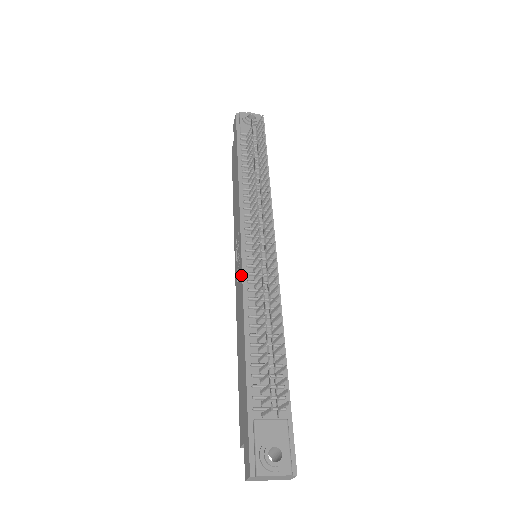
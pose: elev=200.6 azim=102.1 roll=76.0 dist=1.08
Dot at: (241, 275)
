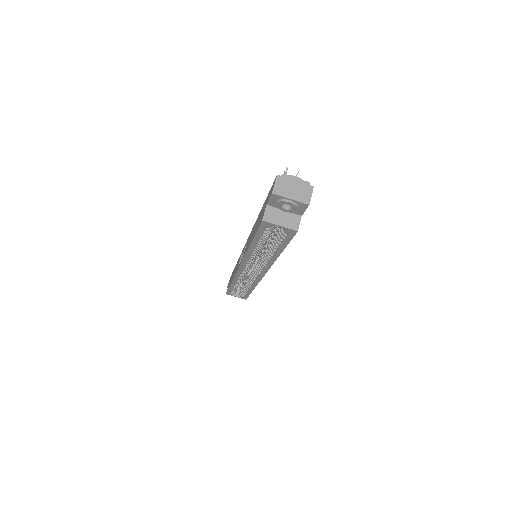
Dot at: (248, 238)
